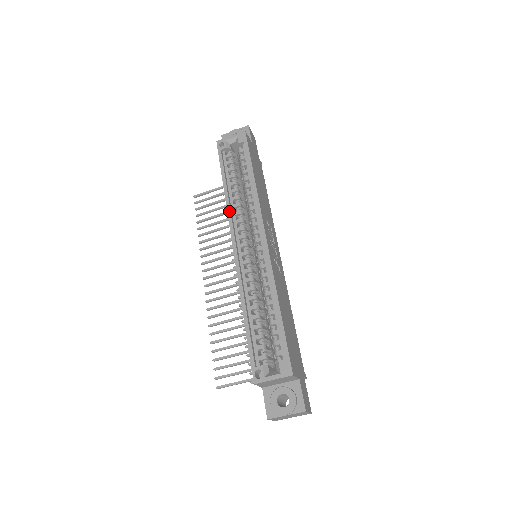
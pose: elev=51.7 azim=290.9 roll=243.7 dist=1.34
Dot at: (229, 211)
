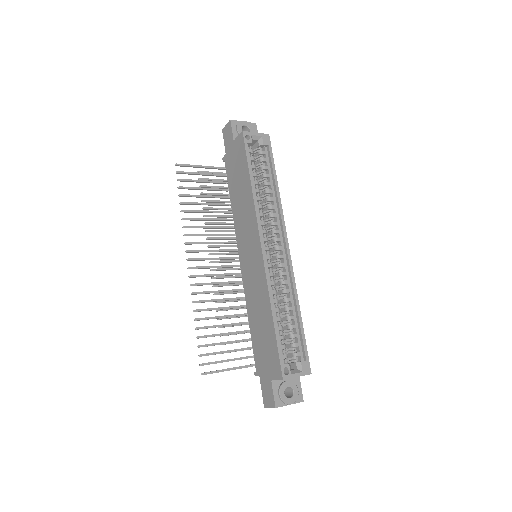
Dot at: (257, 211)
